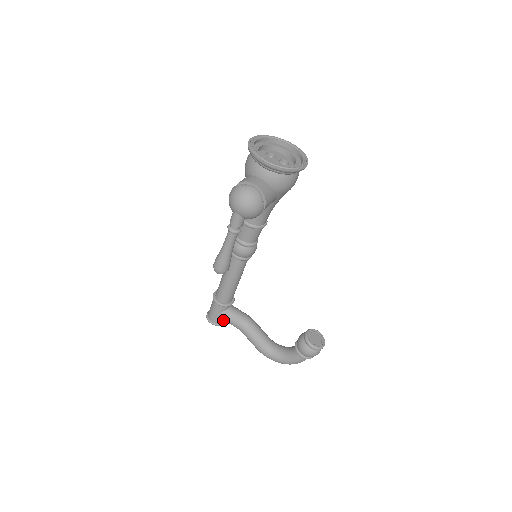
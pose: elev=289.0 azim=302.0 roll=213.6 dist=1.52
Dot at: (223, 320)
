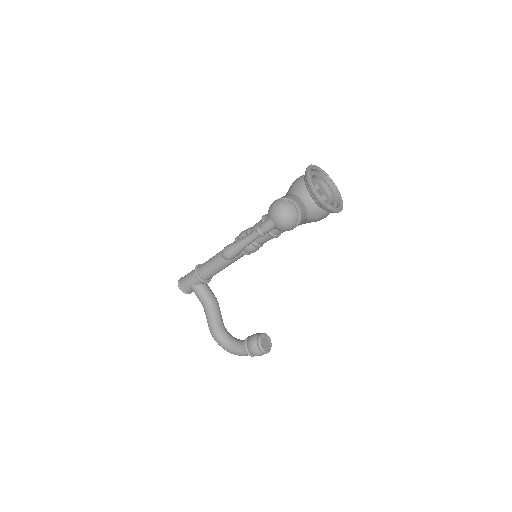
Dot at: occluded
